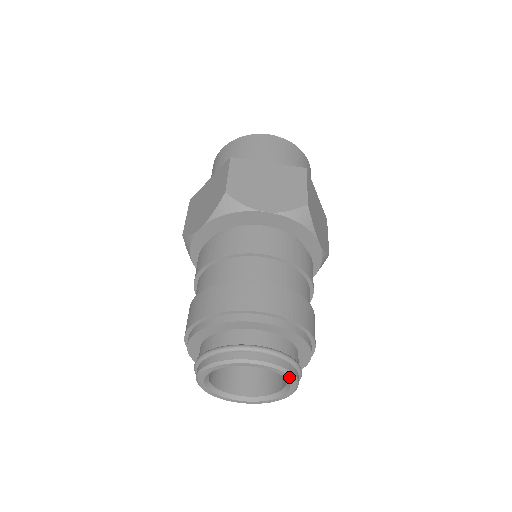
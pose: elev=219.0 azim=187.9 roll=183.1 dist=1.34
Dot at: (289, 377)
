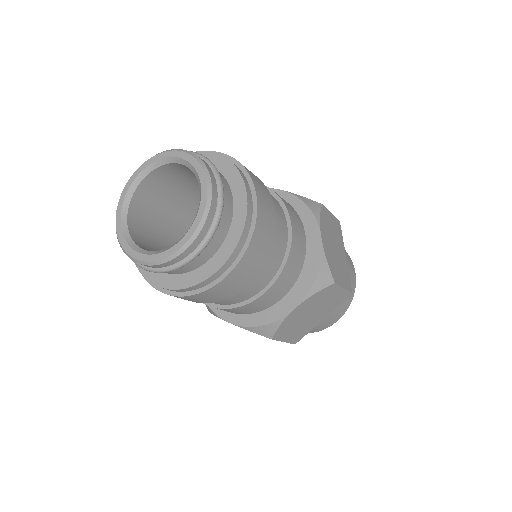
Dot at: (205, 181)
